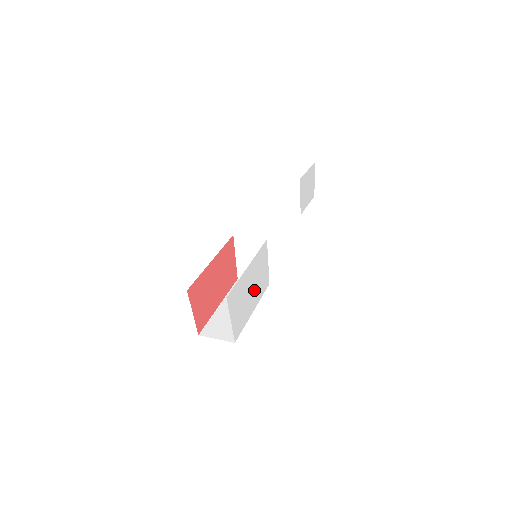
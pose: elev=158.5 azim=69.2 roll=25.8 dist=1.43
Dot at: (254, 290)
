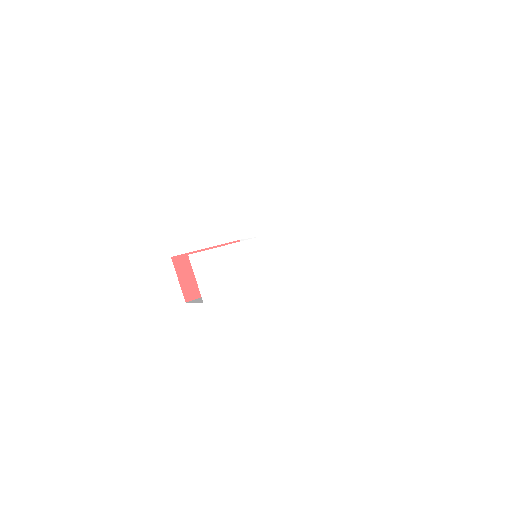
Dot at: (237, 273)
